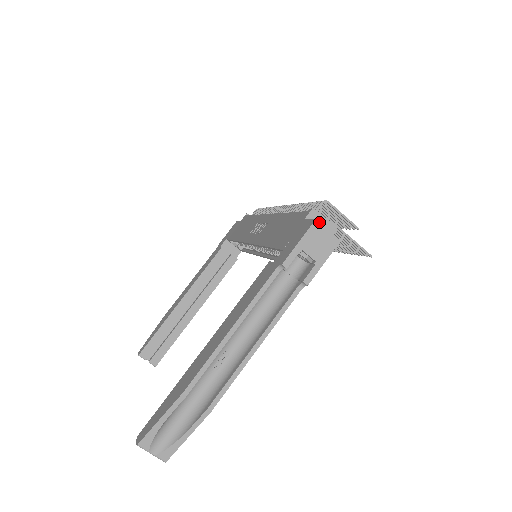
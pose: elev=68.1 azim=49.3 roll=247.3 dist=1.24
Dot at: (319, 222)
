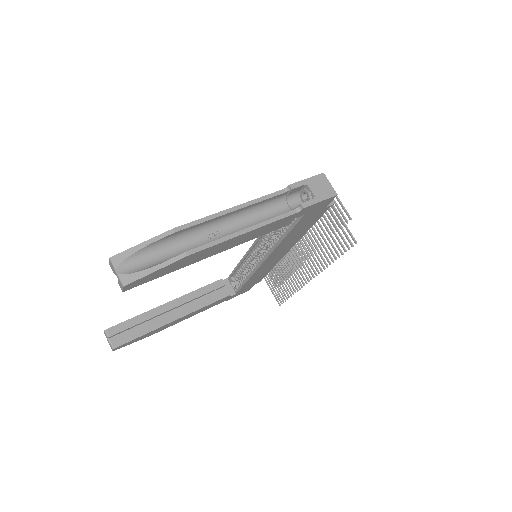
Dot at: (325, 175)
